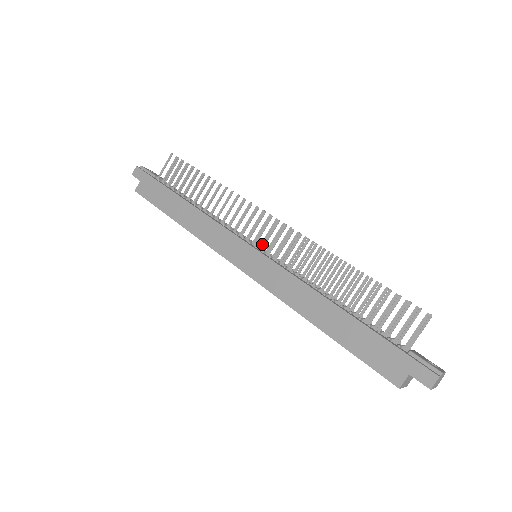
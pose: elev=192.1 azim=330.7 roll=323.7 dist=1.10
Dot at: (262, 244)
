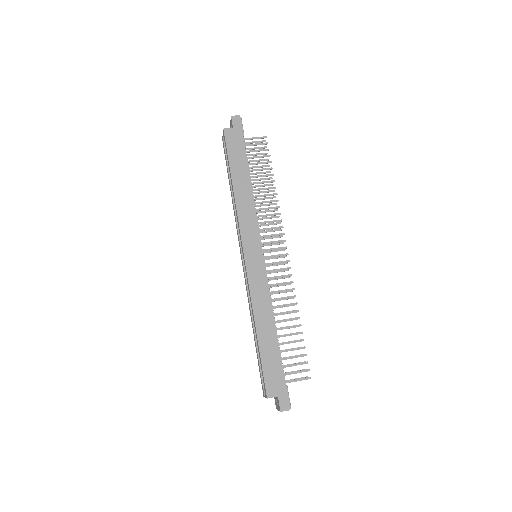
Dot at: (267, 256)
